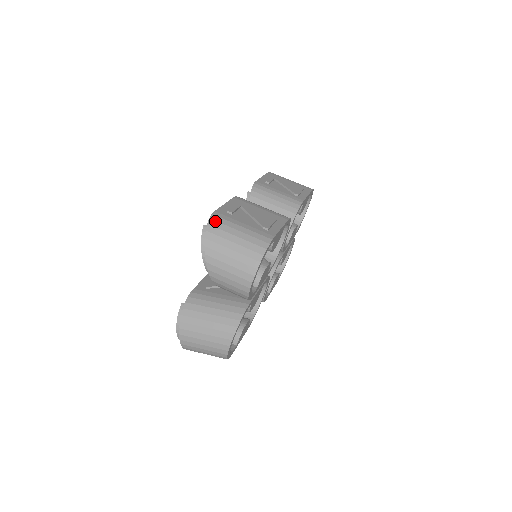
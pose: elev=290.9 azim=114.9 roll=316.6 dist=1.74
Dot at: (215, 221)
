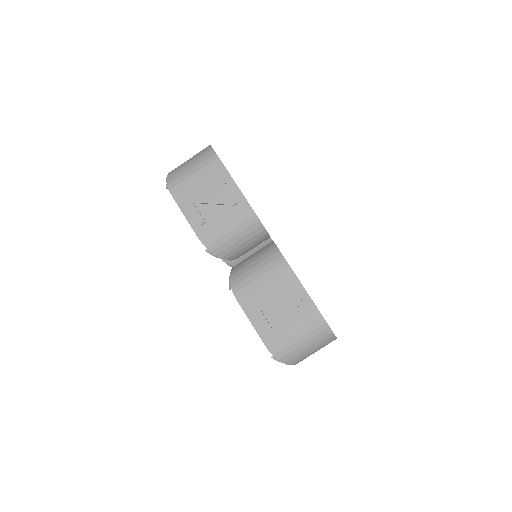
Dot at: (279, 353)
